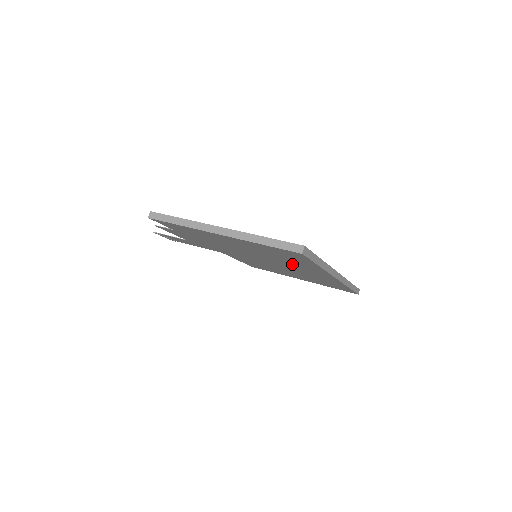
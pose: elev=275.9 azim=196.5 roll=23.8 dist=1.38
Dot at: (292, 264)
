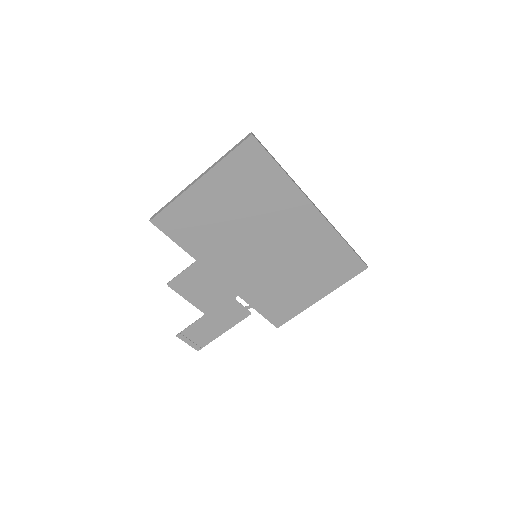
Dot at: (274, 210)
